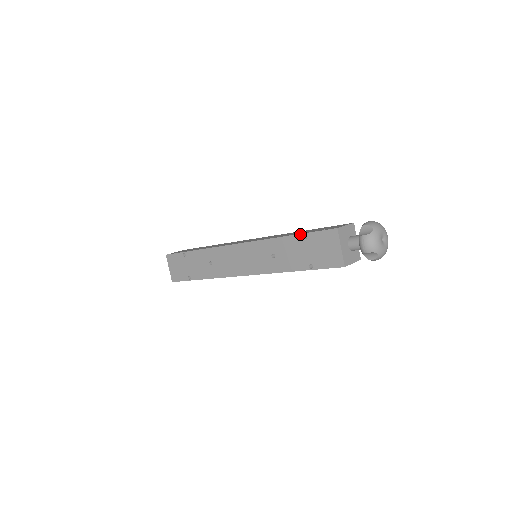
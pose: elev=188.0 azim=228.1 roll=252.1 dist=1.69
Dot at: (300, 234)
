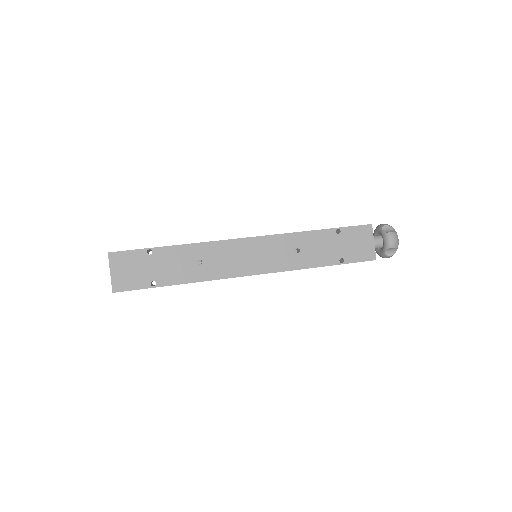
Dot at: (333, 228)
